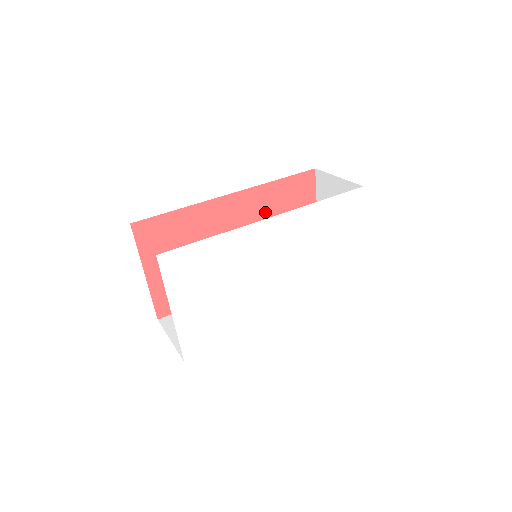
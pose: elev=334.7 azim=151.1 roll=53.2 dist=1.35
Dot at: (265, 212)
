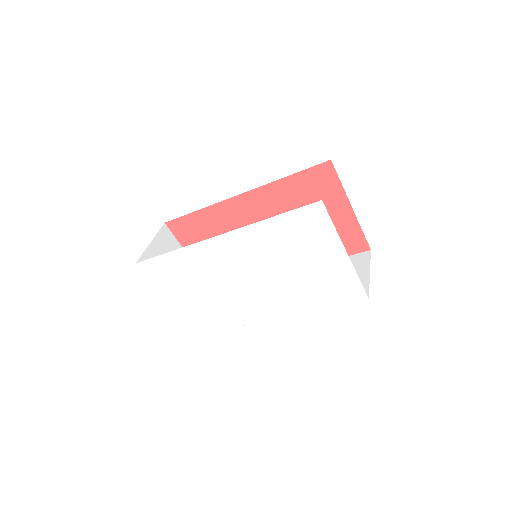
Dot at: (283, 208)
